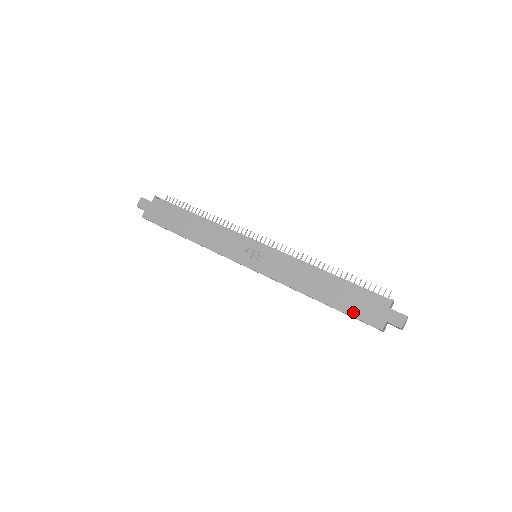
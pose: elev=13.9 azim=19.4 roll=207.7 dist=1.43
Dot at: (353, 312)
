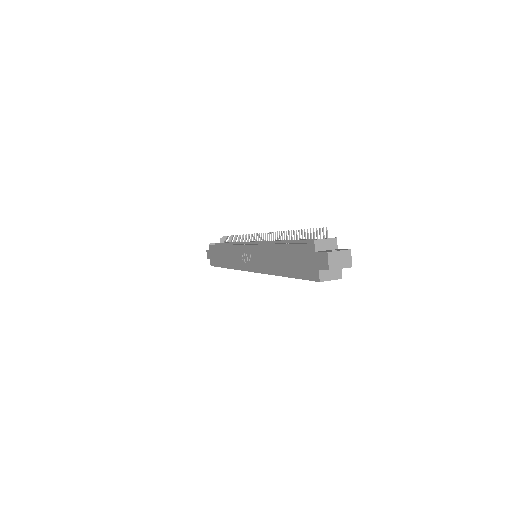
Dot at: (299, 274)
